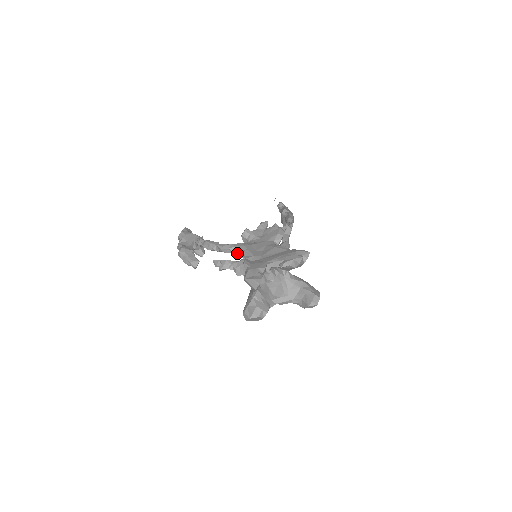
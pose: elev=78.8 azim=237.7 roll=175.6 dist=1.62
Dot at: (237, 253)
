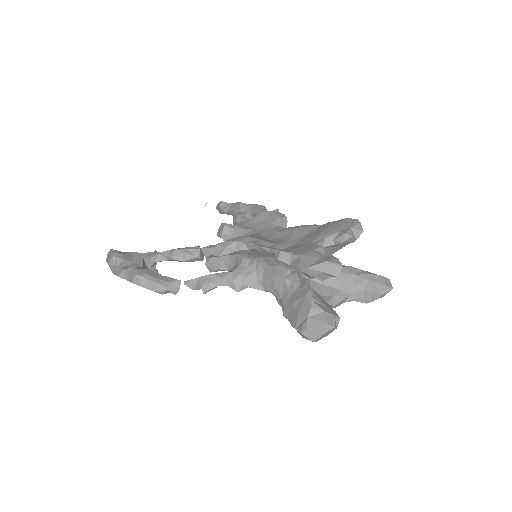
Dot at: (242, 250)
